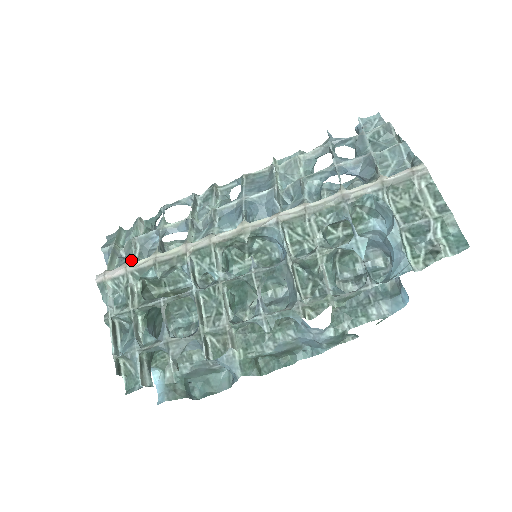
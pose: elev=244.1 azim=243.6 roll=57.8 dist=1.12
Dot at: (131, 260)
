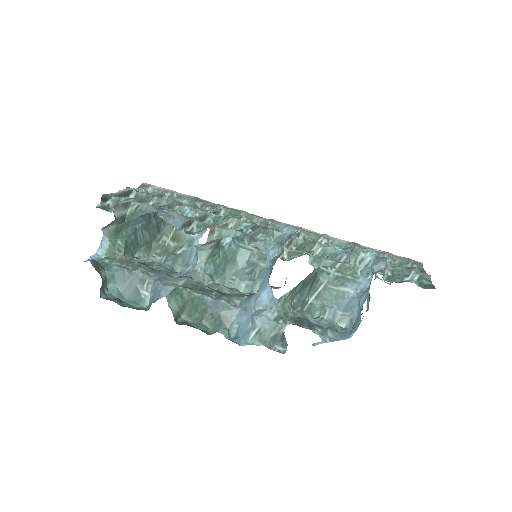
Dot at: occluded
